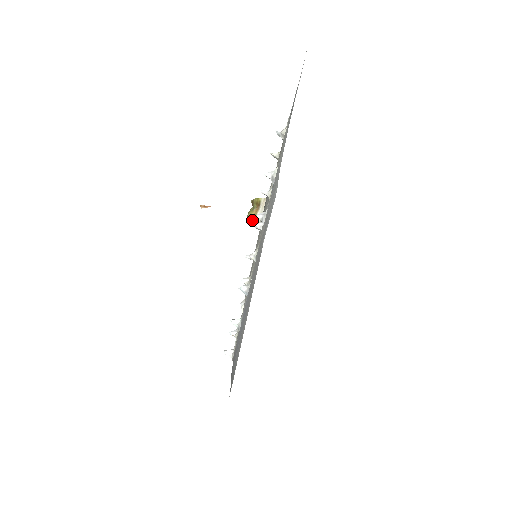
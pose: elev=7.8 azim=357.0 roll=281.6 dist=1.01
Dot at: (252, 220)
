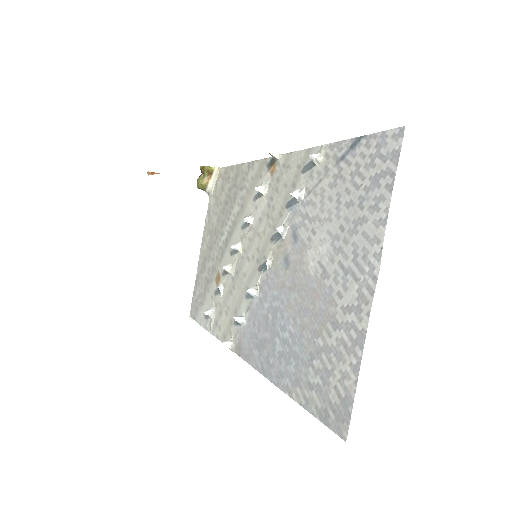
Dot at: (203, 188)
